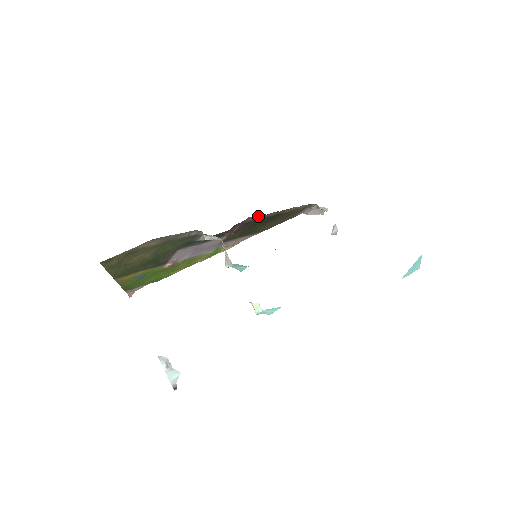
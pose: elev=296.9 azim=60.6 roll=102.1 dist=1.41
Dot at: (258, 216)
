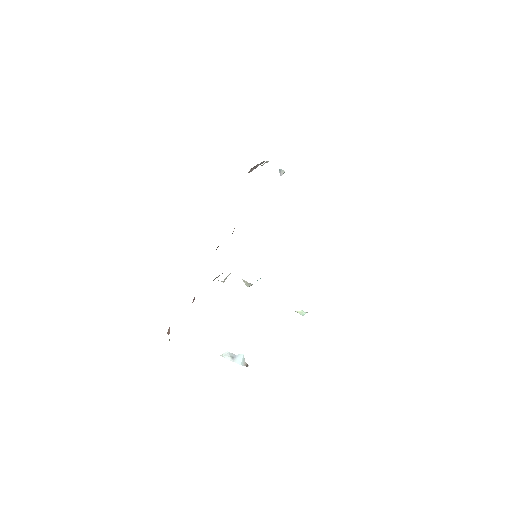
Dot at: occluded
